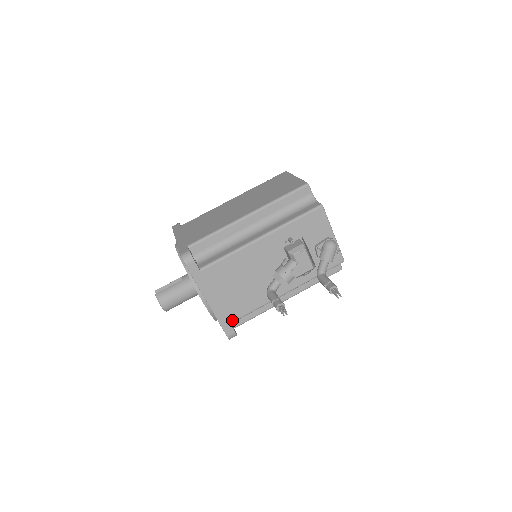
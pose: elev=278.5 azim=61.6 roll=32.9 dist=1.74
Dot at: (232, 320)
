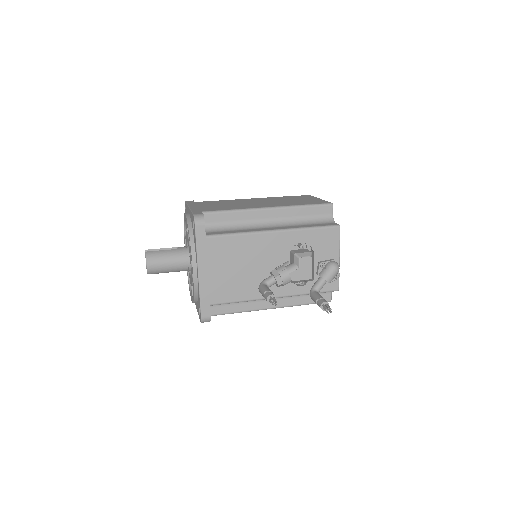
Dot at: (213, 302)
